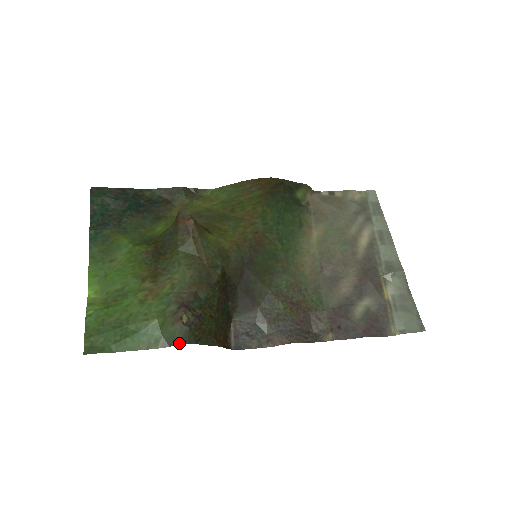
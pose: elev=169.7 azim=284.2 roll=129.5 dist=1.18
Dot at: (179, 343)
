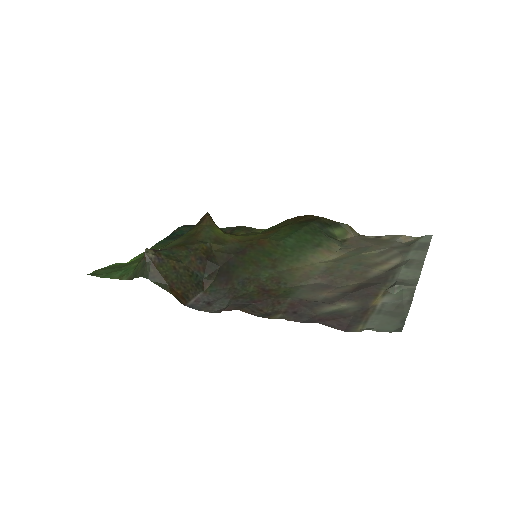
Dot at: (138, 276)
